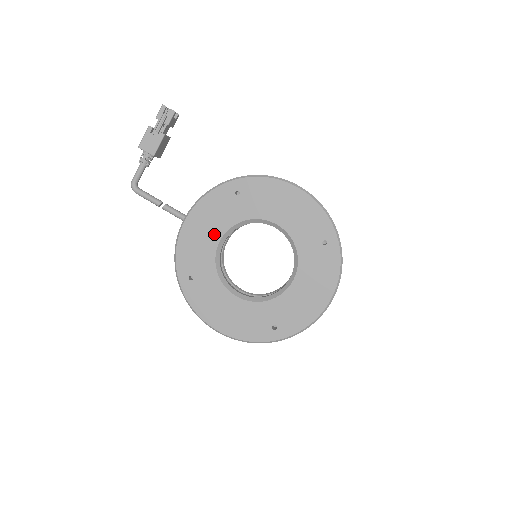
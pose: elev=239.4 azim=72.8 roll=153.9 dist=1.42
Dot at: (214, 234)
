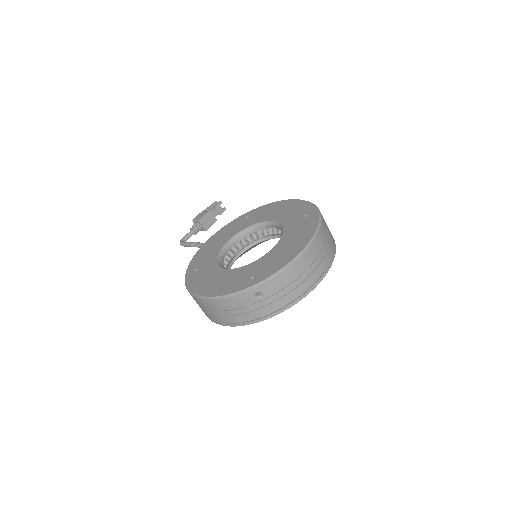
Dot at: (223, 241)
